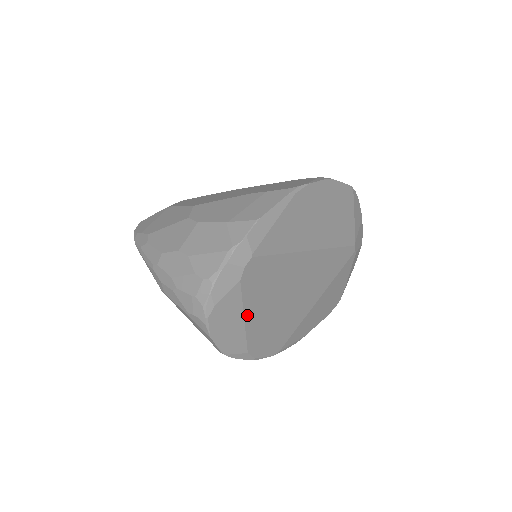
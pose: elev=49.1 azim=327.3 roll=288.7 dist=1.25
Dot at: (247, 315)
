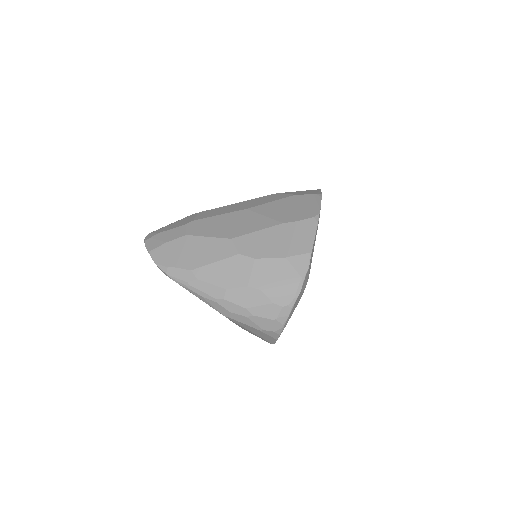
Dot at: occluded
